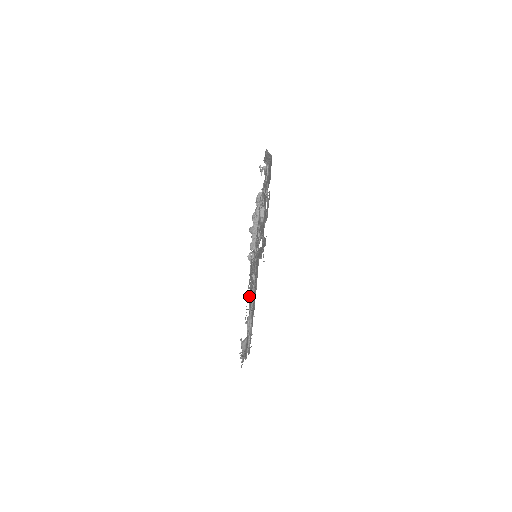
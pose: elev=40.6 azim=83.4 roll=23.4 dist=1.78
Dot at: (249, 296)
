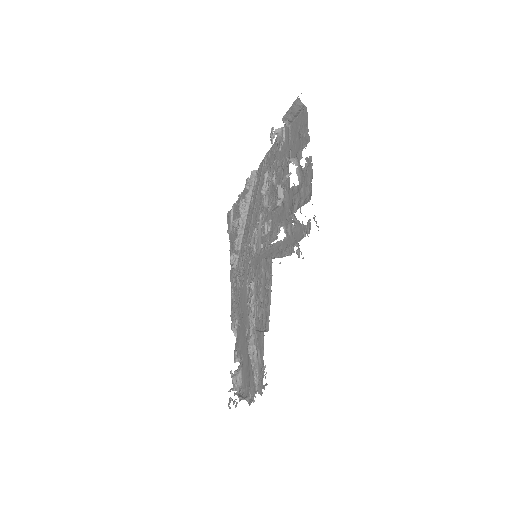
Dot at: (231, 312)
